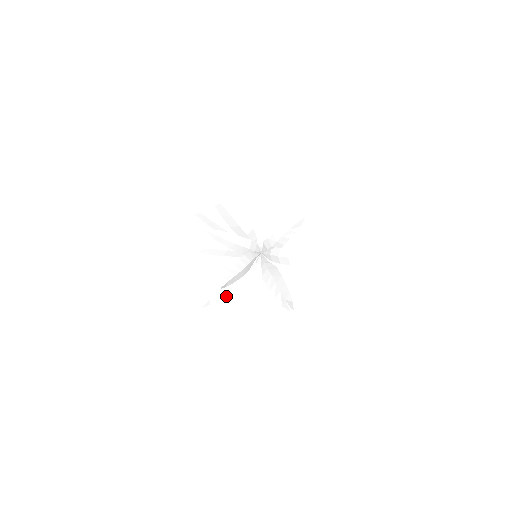
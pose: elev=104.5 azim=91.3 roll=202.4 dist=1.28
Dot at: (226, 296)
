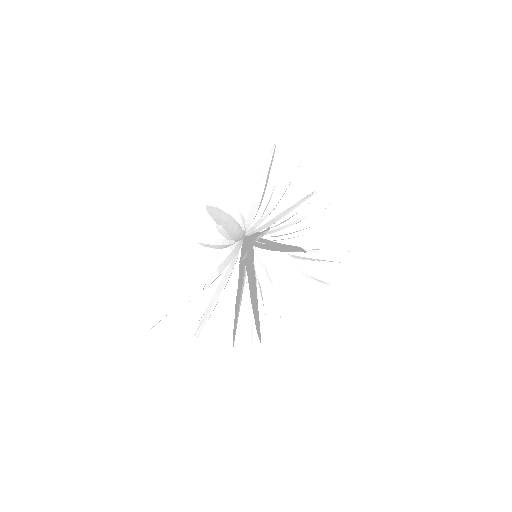
Dot at: occluded
